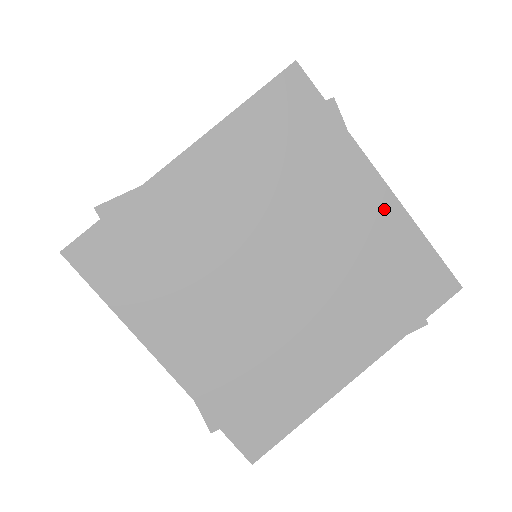
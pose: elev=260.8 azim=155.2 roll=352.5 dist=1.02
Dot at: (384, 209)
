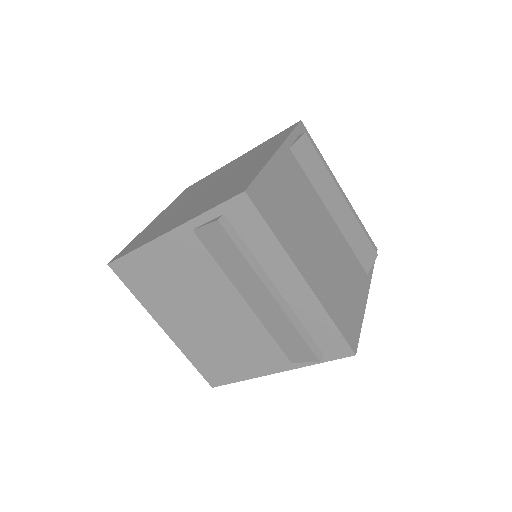
Dot at: (264, 161)
